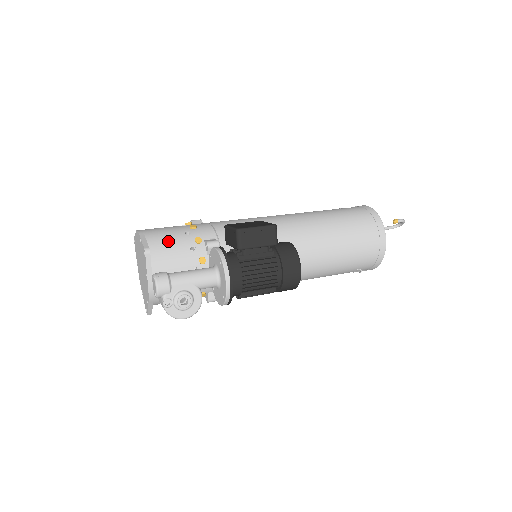
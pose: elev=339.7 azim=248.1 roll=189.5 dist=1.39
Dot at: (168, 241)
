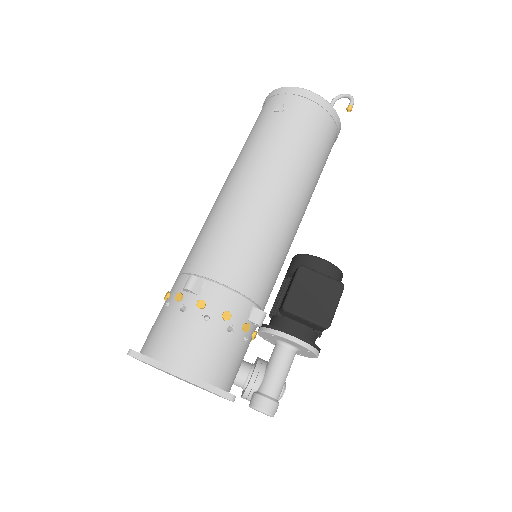
Dot at: (226, 361)
